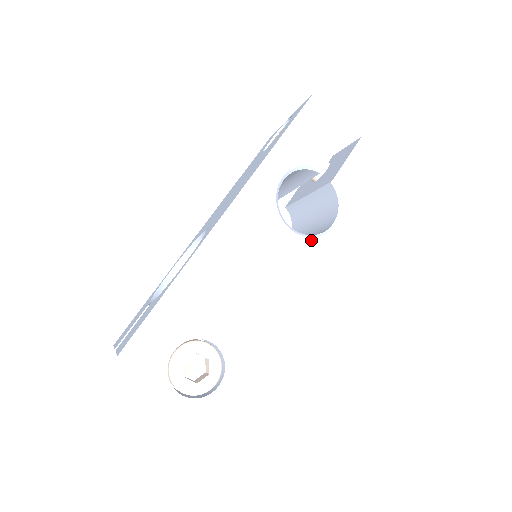
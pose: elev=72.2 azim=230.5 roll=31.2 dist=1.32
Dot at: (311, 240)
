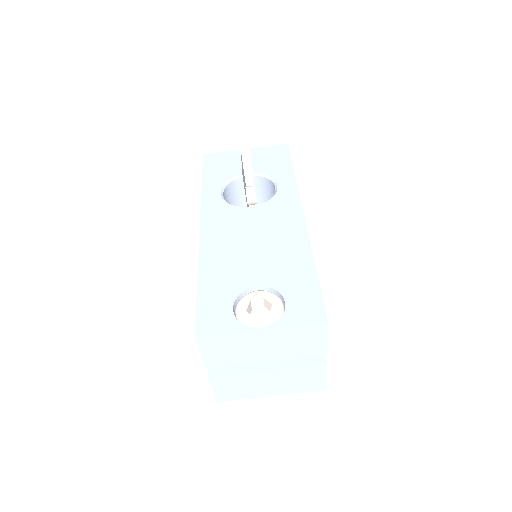
Dot at: (269, 202)
